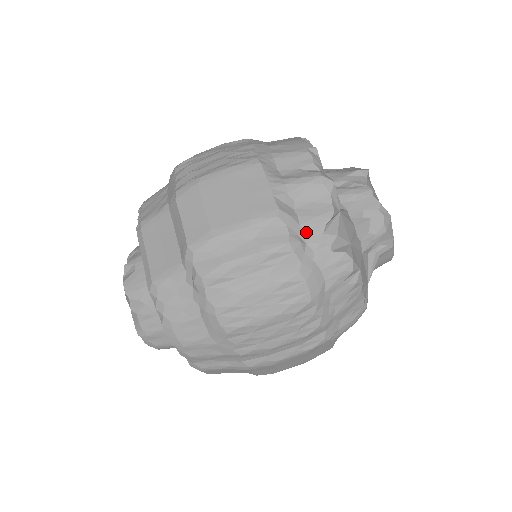
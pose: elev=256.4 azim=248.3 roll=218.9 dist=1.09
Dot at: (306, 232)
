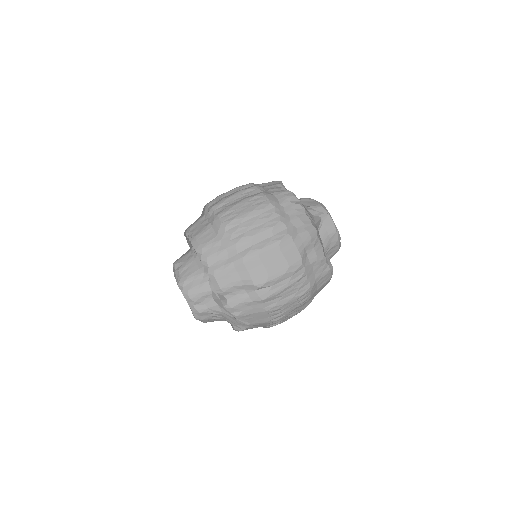
Dot at: (266, 188)
